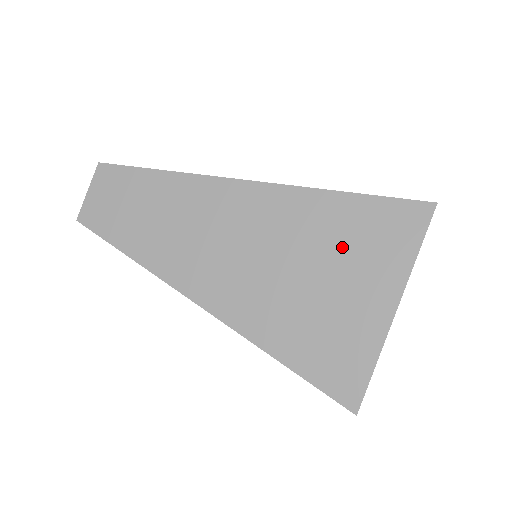
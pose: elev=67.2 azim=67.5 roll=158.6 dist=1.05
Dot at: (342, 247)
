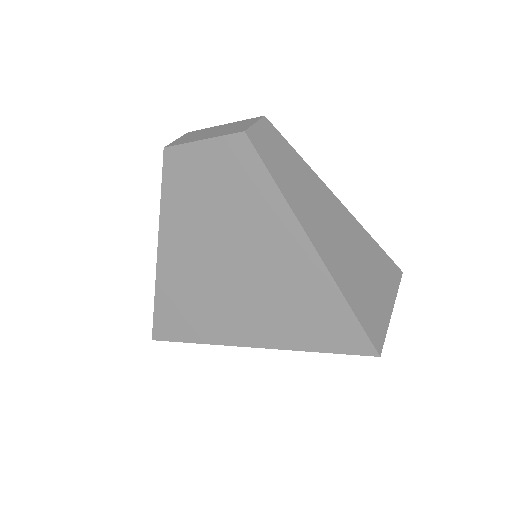
Dot at: (374, 264)
